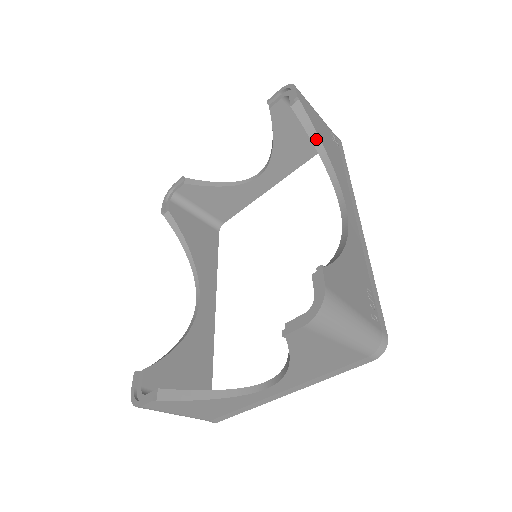
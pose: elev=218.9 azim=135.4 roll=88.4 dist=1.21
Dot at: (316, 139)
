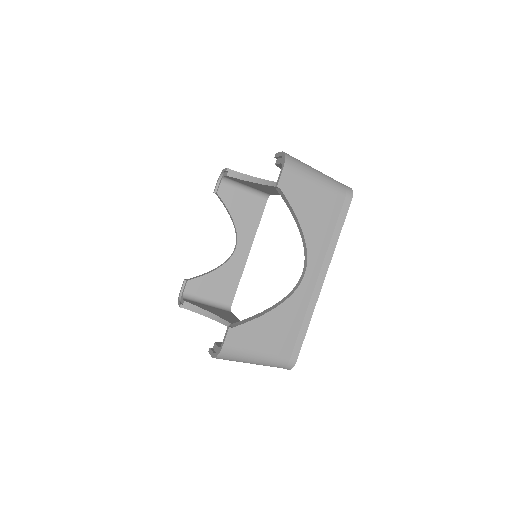
Dot at: (251, 178)
